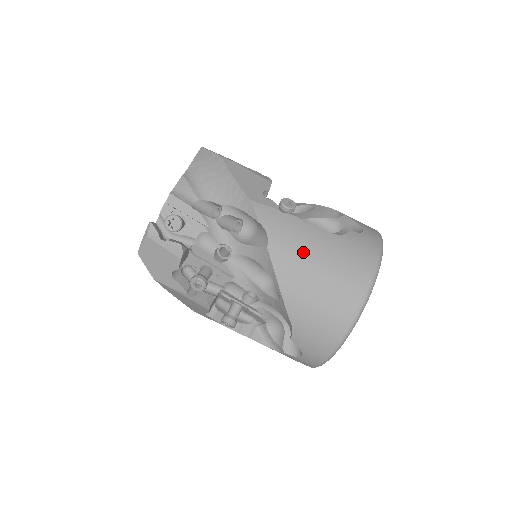
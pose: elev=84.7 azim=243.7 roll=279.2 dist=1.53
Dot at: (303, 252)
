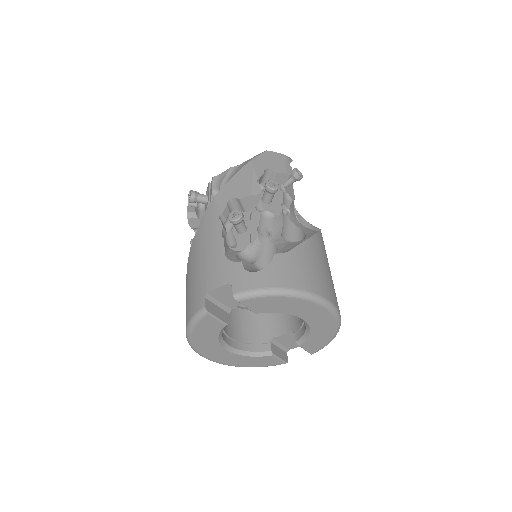
Dot at: occluded
